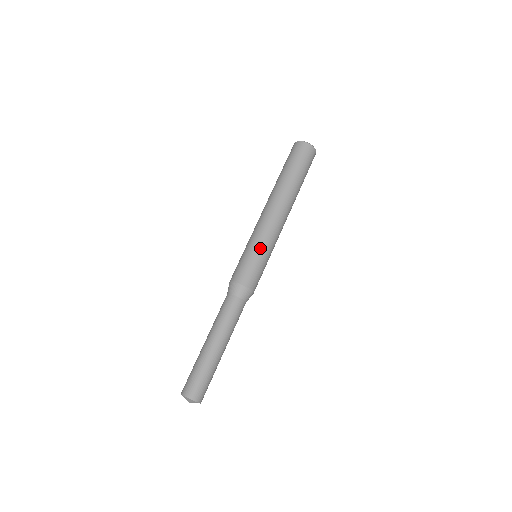
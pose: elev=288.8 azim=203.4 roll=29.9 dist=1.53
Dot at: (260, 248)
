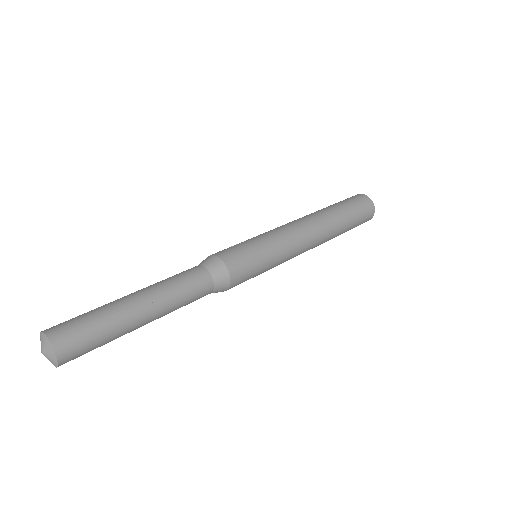
Dot at: (263, 239)
